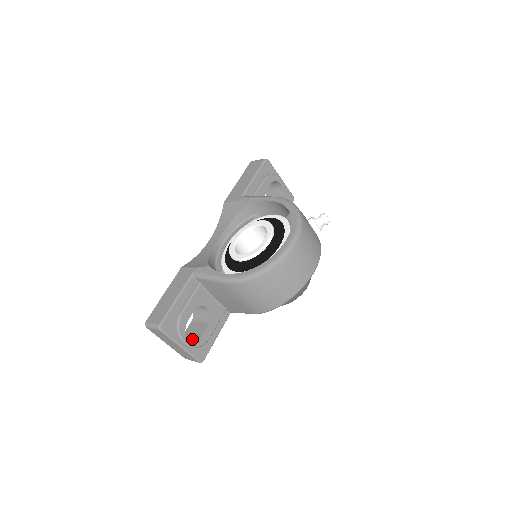
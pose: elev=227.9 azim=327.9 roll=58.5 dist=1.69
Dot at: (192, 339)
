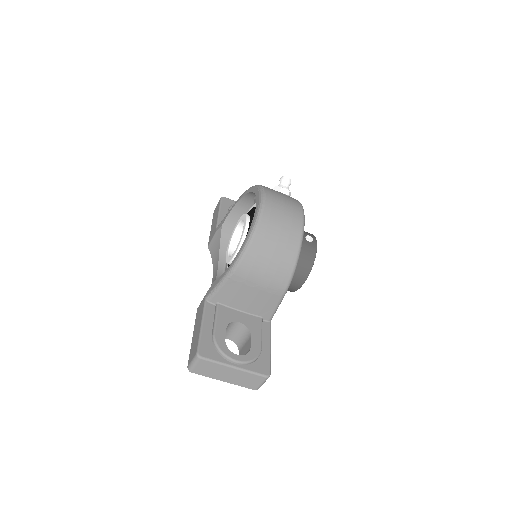
Dot at: occluded
